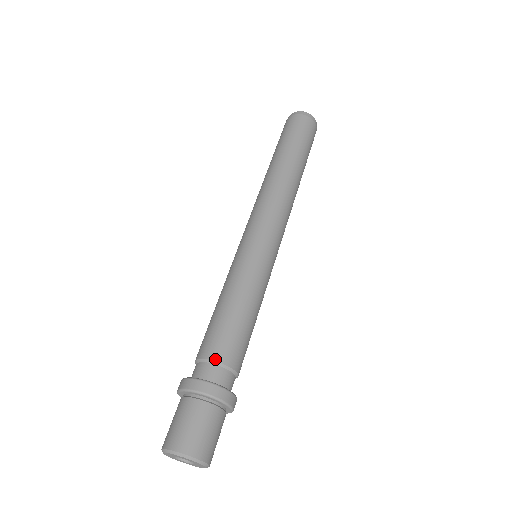
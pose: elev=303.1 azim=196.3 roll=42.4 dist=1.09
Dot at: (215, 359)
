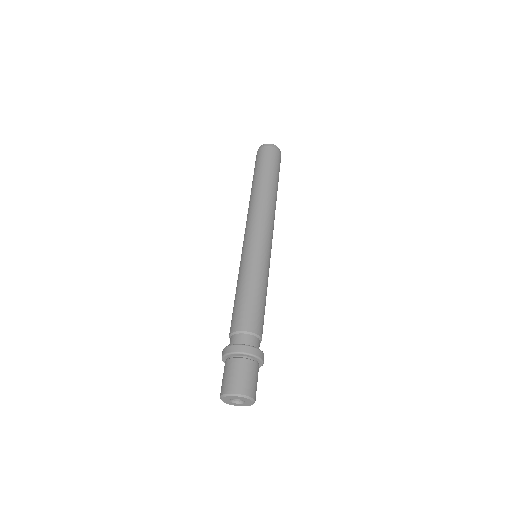
Dot at: (241, 330)
